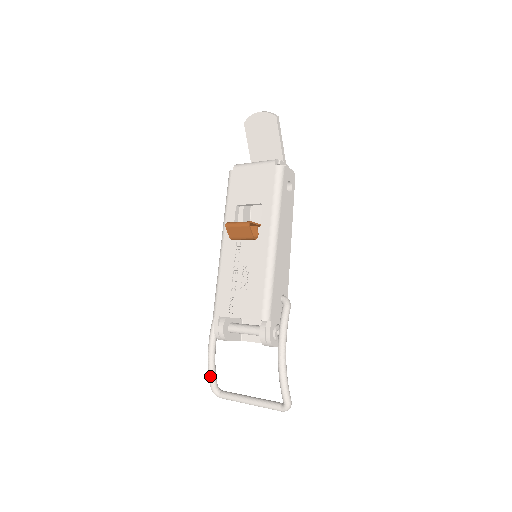
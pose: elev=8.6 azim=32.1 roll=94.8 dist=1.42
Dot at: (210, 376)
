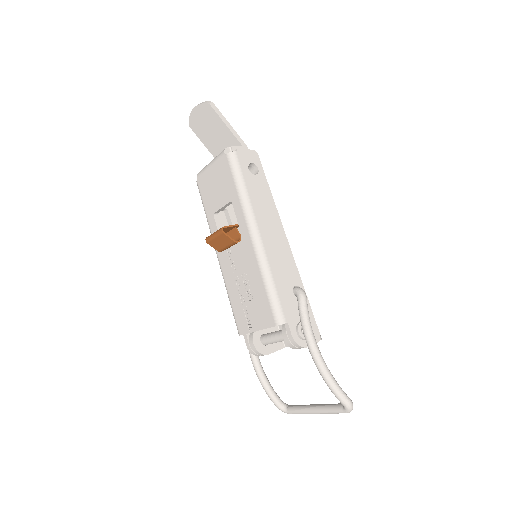
Dot at: (268, 396)
